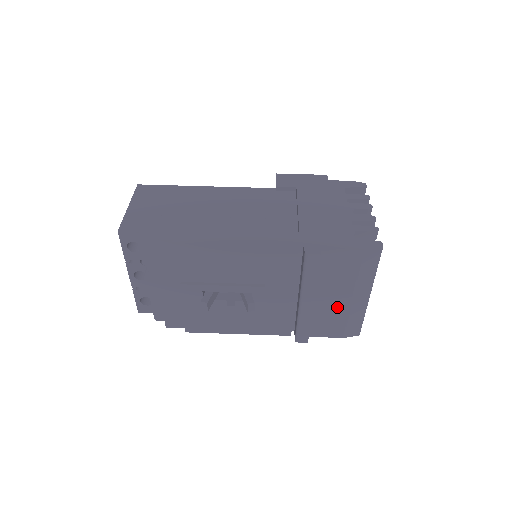
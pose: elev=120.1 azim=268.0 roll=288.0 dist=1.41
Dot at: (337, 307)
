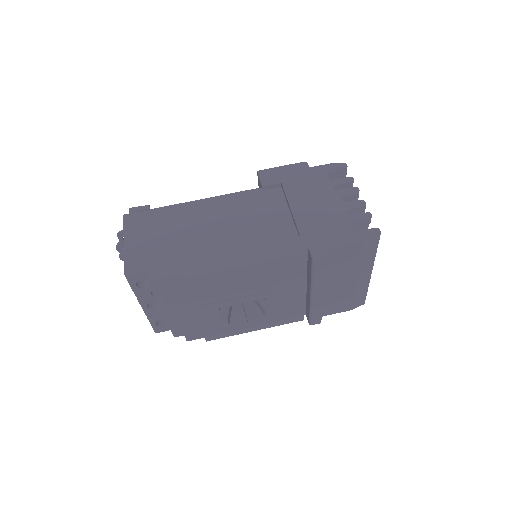
Dot at: (344, 289)
